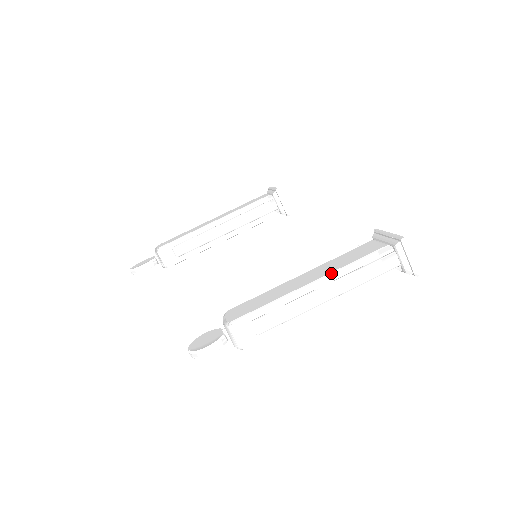
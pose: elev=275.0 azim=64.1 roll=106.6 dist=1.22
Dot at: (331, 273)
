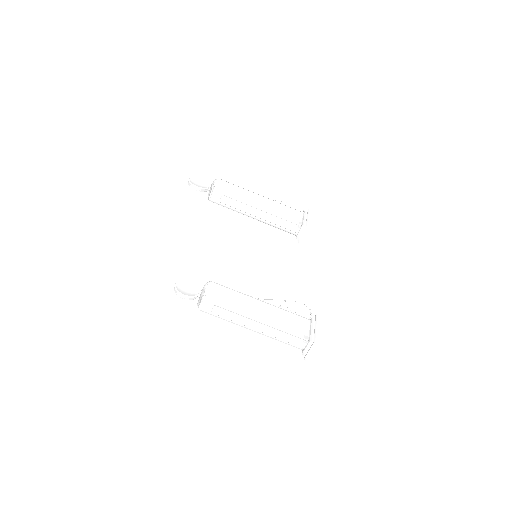
Dot at: (271, 322)
